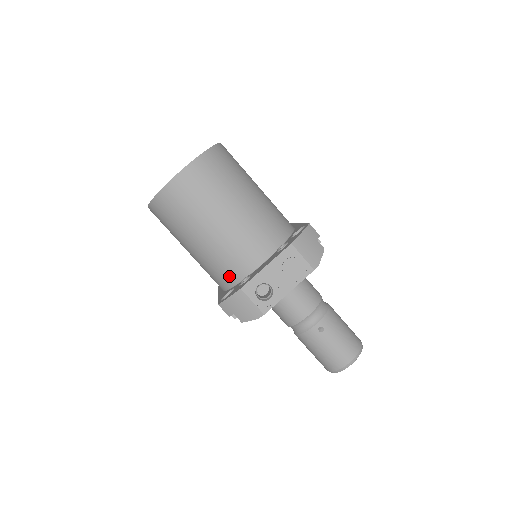
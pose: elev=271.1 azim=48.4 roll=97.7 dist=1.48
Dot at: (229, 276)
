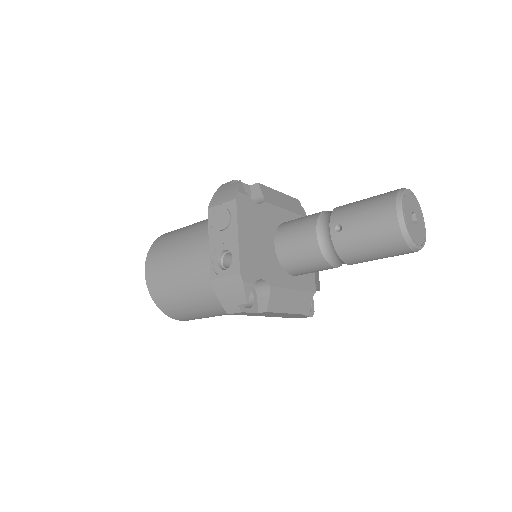
Dot at: occluded
